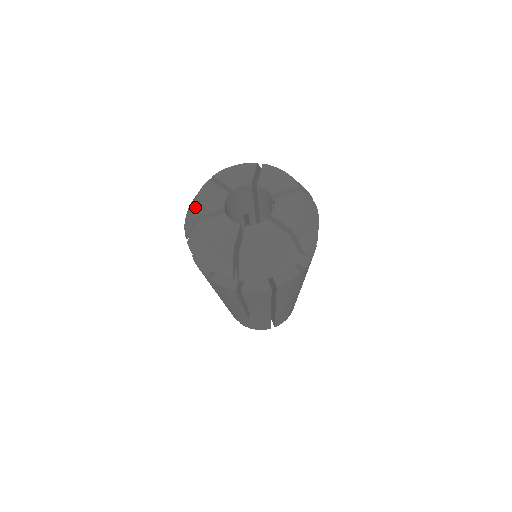
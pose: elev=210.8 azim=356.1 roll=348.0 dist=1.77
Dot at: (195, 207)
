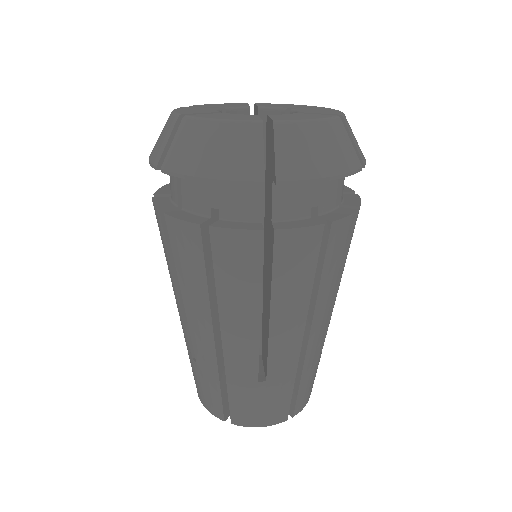
Dot at: occluded
